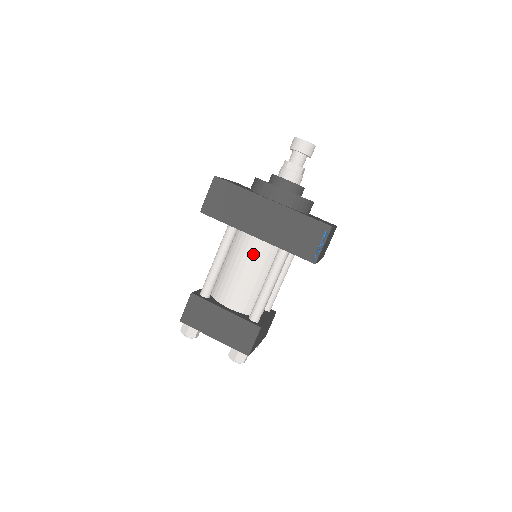
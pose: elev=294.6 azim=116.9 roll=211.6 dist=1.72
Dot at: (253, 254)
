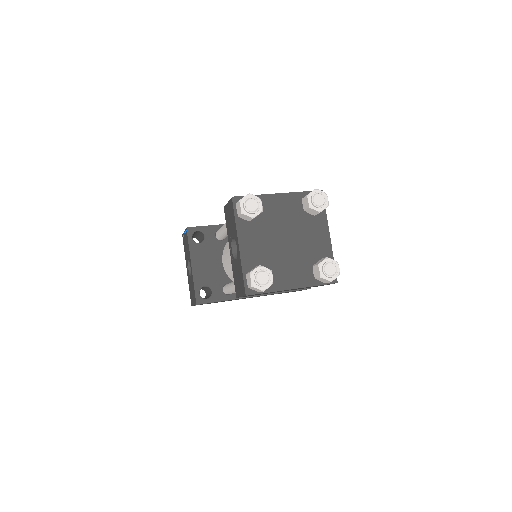
Dot at: occluded
